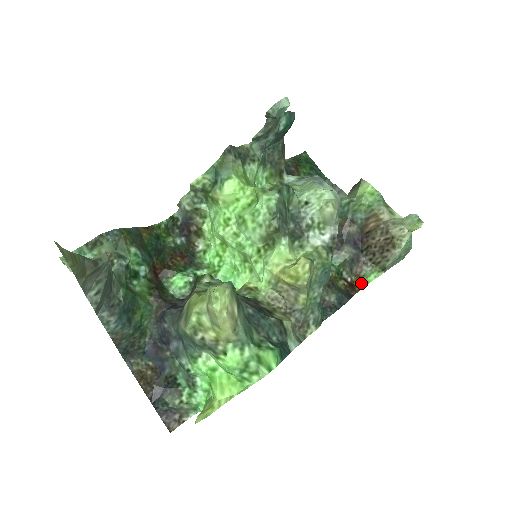
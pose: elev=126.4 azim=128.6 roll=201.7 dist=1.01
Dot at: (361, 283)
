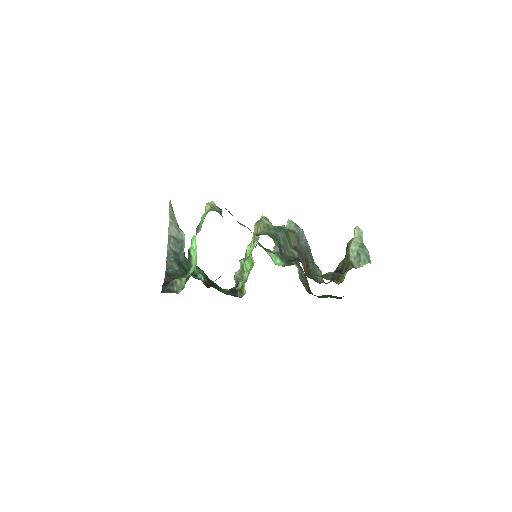
Dot at: (341, 282)
